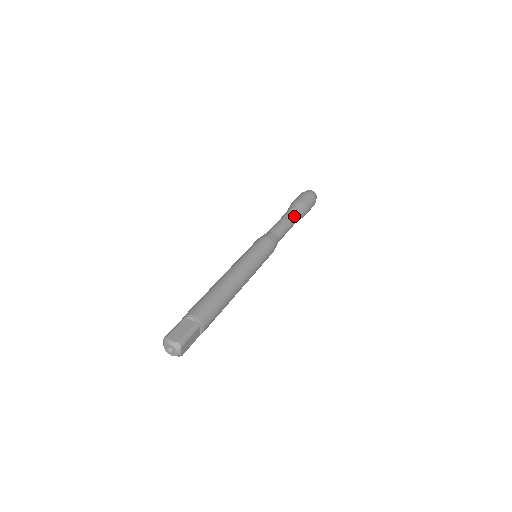
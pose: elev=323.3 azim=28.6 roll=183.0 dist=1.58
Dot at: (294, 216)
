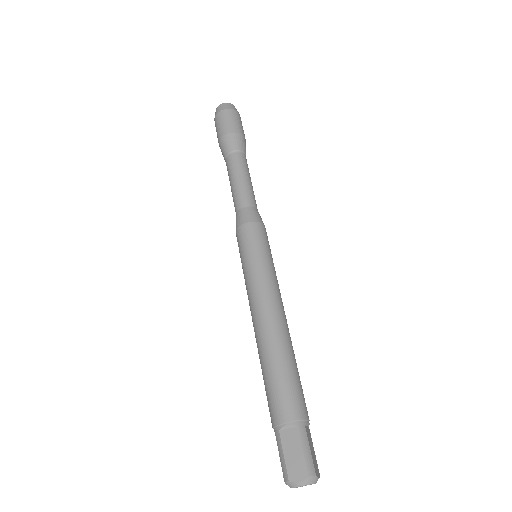
Dot at: (241, 160)
